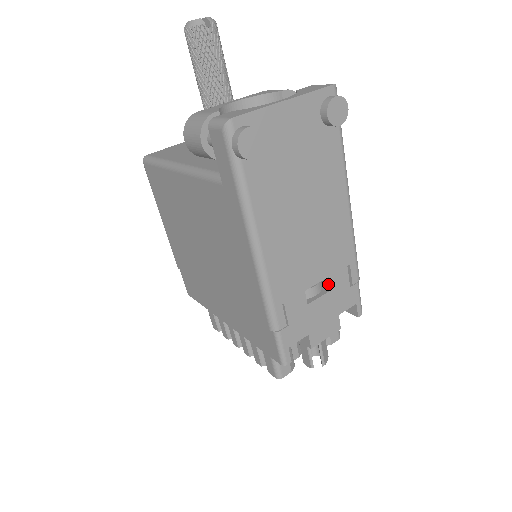
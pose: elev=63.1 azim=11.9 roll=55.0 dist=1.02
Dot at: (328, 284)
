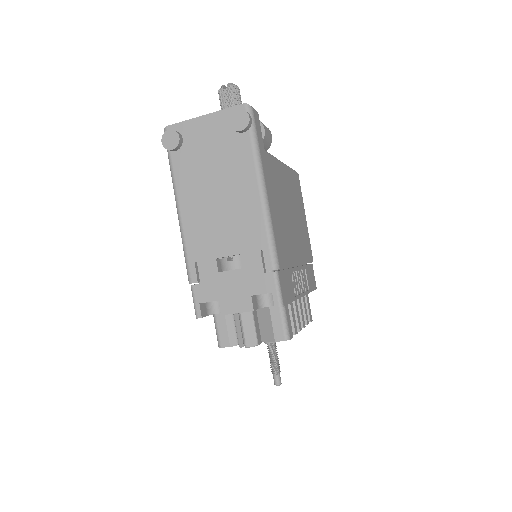
Dot at: (242, 263)
